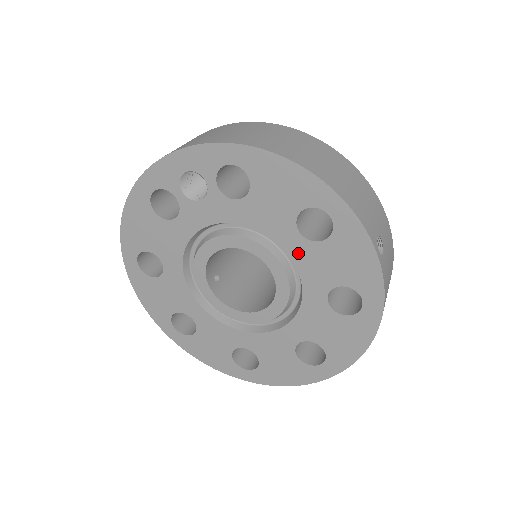
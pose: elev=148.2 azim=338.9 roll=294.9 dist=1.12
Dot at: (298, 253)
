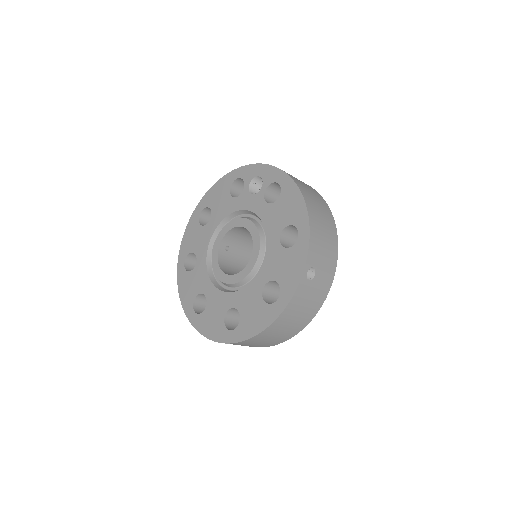
Dot at: (271, 249)
